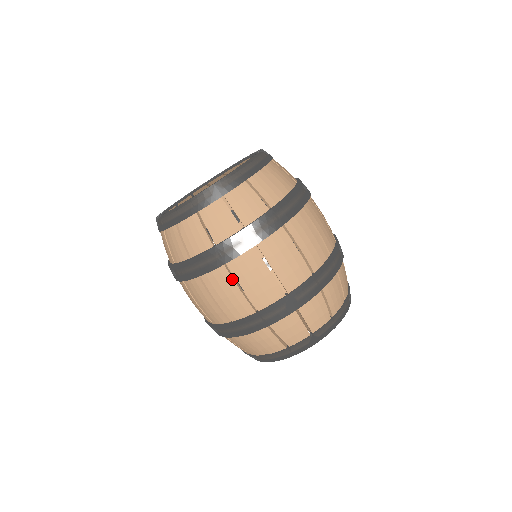
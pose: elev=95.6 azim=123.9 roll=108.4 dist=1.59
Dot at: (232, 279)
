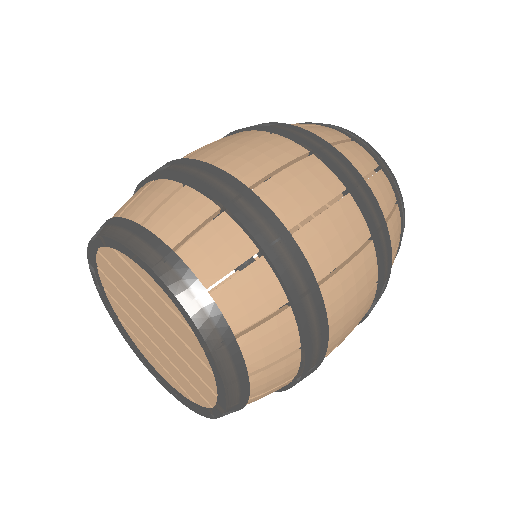
Dot at: occluded
